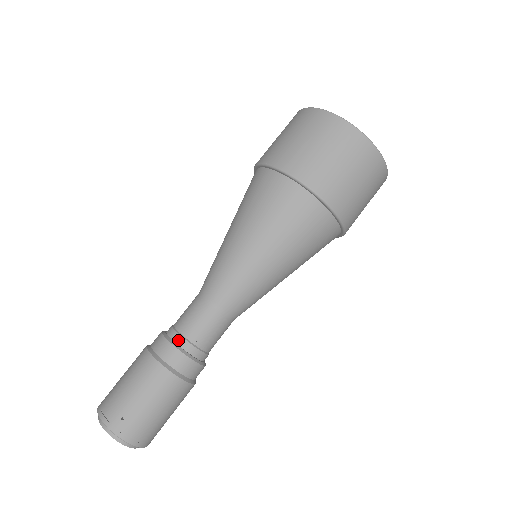
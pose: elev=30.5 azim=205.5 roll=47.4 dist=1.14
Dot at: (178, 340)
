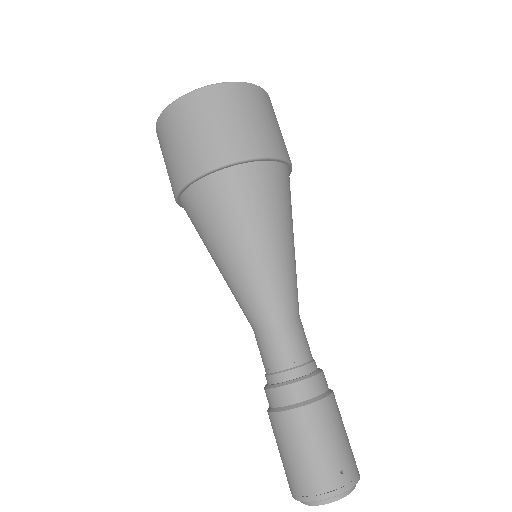
Dot at: (300, 373)
